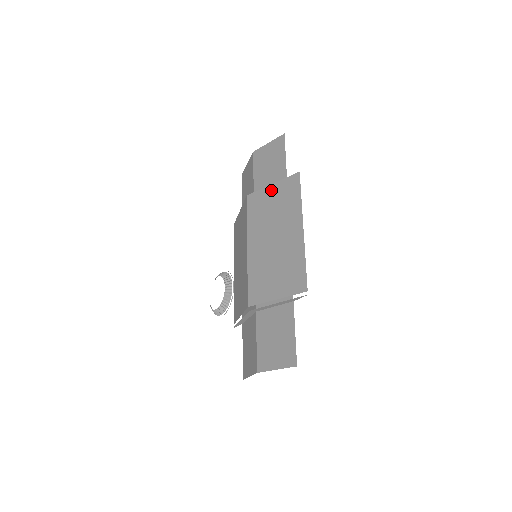
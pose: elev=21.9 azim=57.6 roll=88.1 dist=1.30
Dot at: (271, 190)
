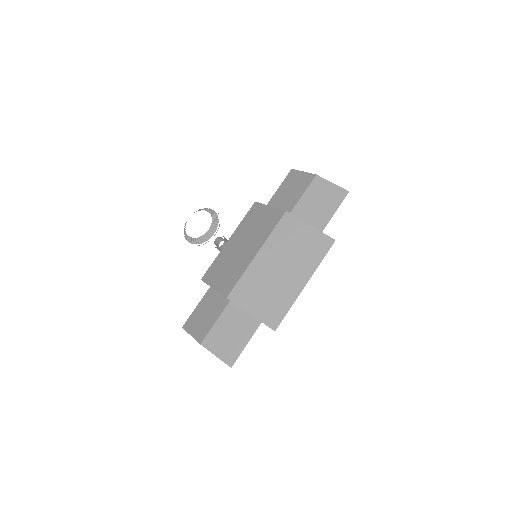
Dot at: (306, 229)
